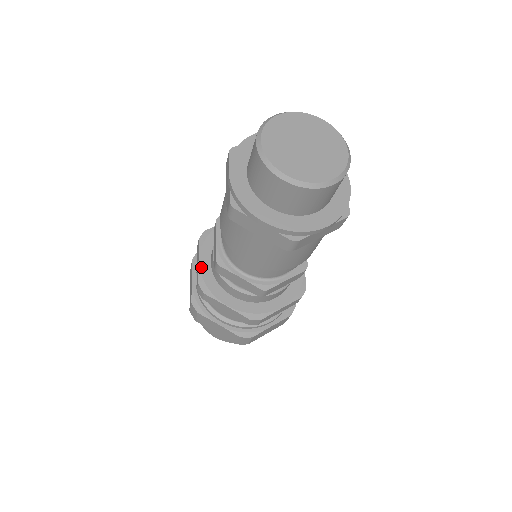
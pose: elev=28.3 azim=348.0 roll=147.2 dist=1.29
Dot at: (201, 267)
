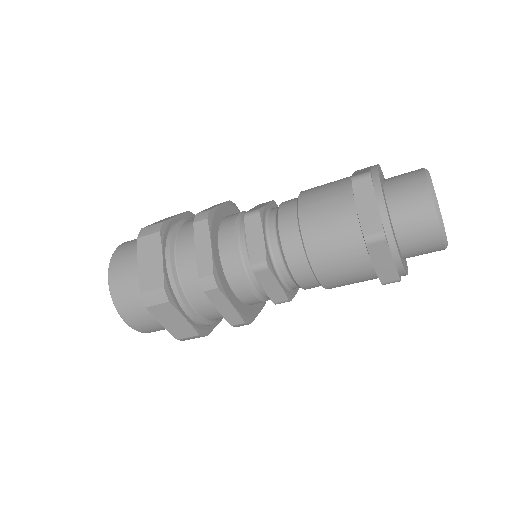
Dot at: (214, 255)
